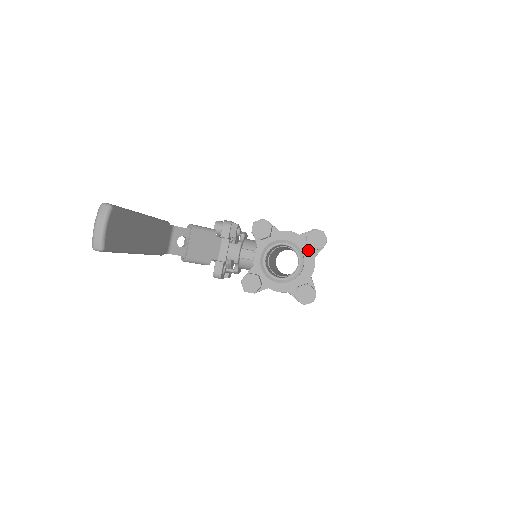
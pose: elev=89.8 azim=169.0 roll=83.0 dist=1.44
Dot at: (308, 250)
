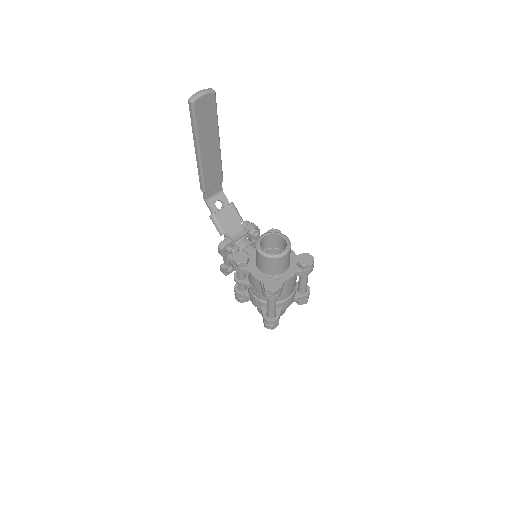
Dot at: (295, 266)
